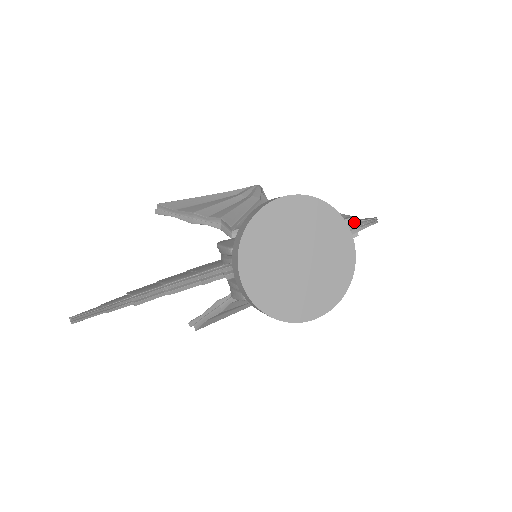
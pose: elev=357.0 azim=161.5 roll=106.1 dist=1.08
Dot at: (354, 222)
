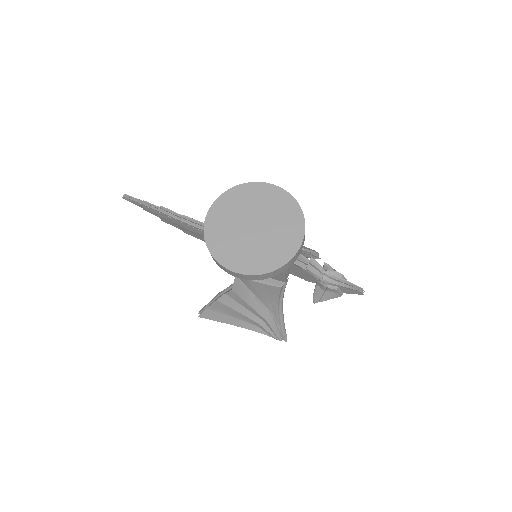
Dot at: (341, 278)
